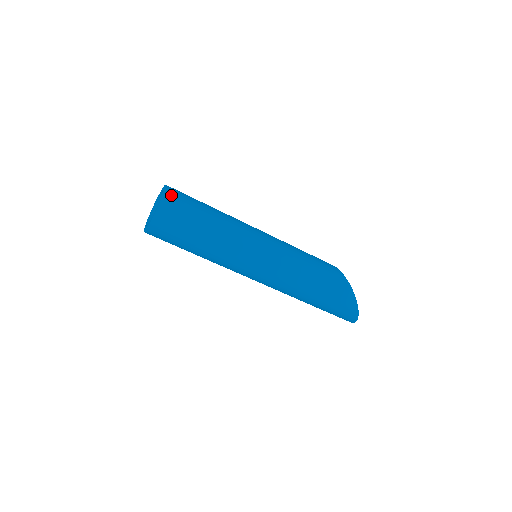
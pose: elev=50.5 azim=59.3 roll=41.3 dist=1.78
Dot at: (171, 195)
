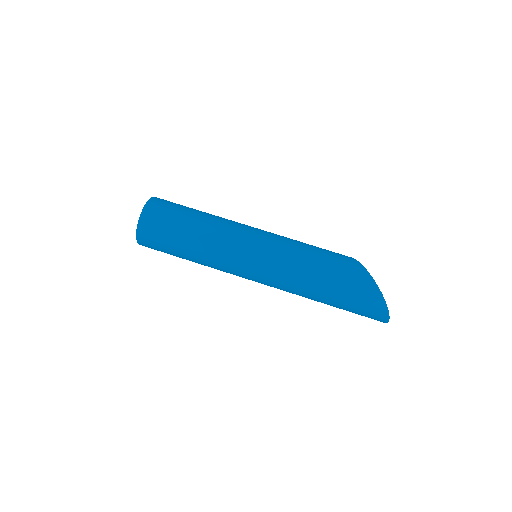
Dot at: (156, 202)
